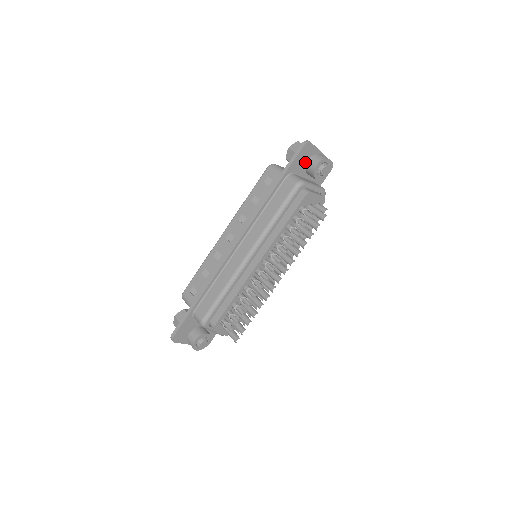
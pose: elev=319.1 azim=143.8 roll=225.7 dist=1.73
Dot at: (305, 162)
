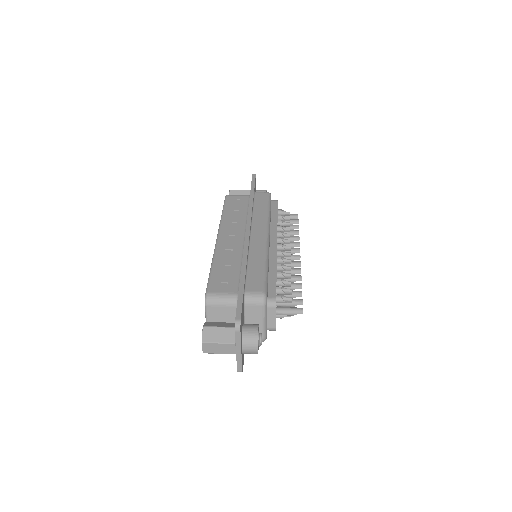
Dot at: (255, 191)
